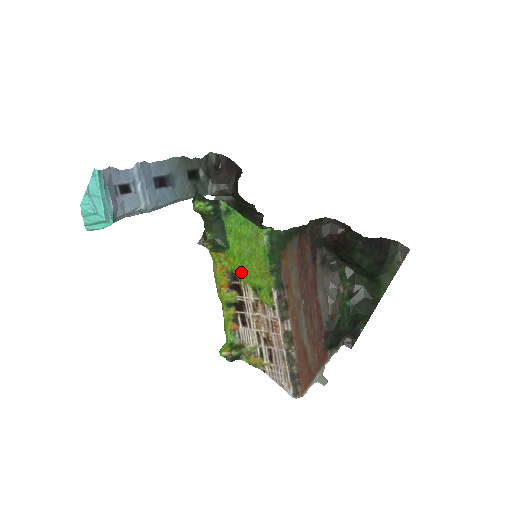
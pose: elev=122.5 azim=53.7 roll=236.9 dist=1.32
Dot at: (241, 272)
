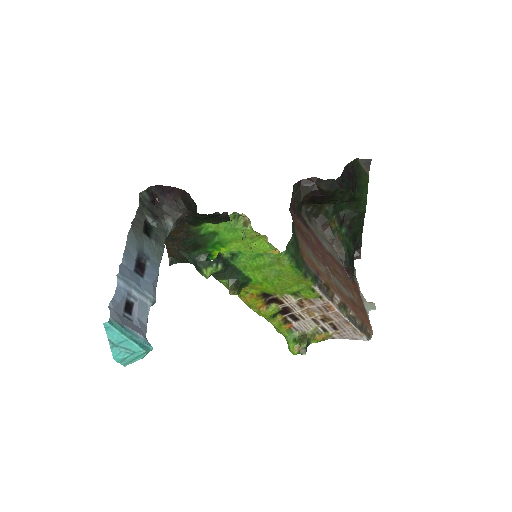
Dot at: (273, 290)
